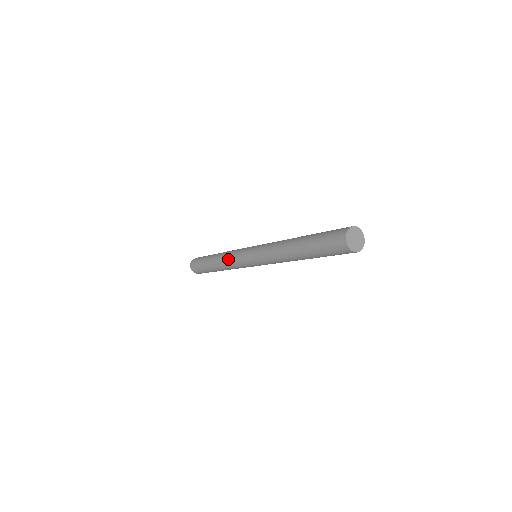
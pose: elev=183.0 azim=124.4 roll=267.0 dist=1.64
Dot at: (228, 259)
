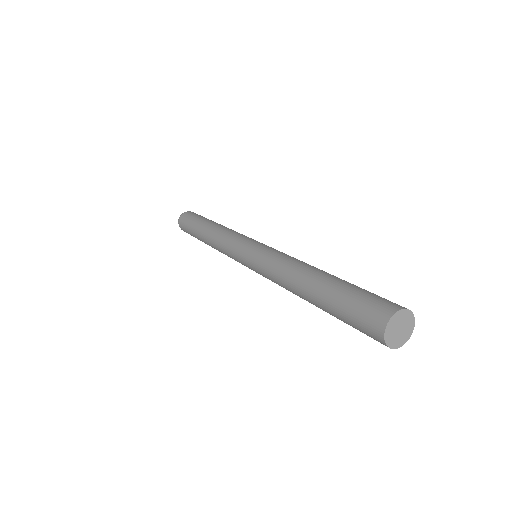
Dot at: (220, 245)
